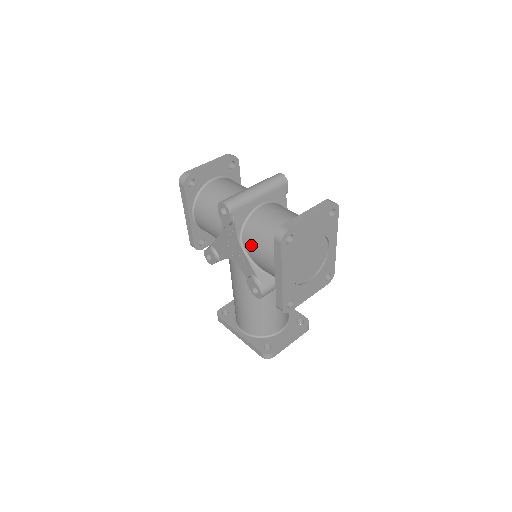
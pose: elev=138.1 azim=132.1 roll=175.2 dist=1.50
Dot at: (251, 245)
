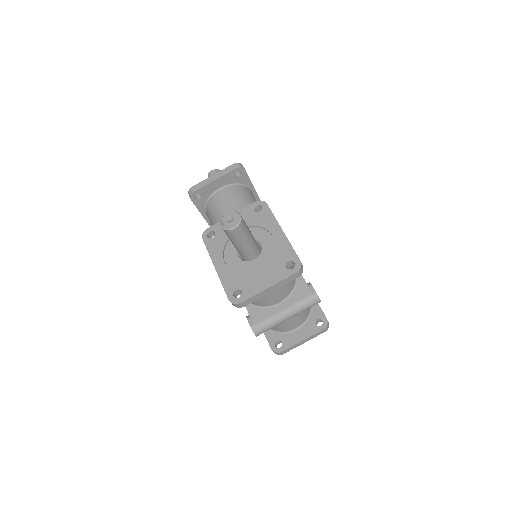
Dot at: occluded
